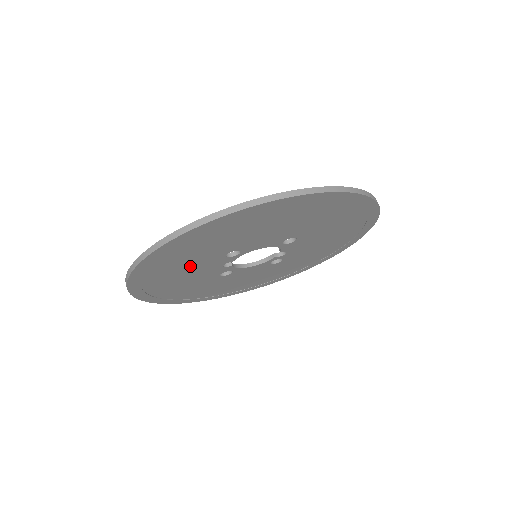
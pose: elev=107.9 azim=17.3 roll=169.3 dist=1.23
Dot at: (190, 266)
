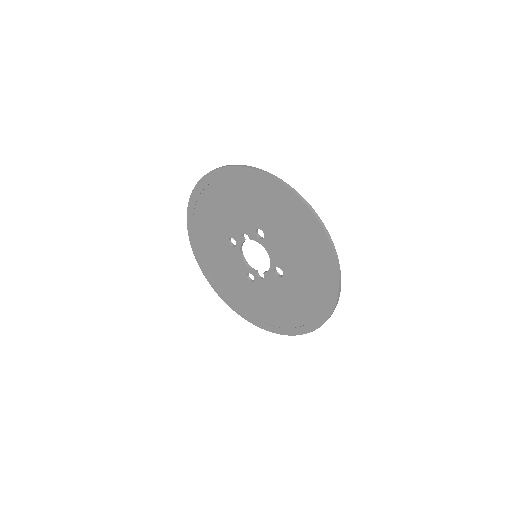
Dot at: (243, 207)
